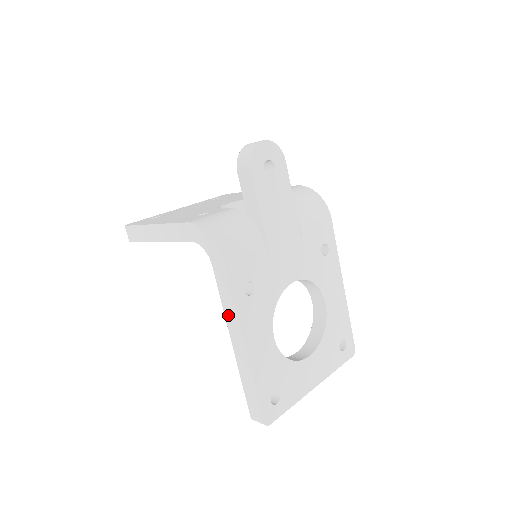
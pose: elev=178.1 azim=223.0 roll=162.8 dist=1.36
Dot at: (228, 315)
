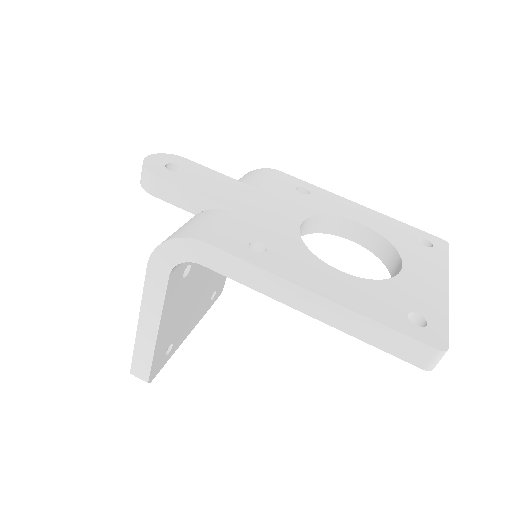
Dot at: (267, 289)
